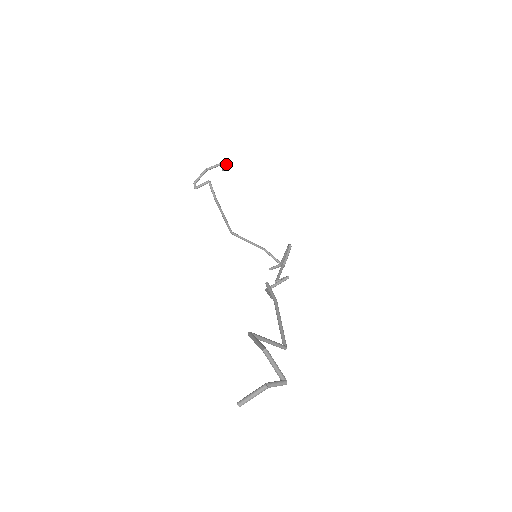
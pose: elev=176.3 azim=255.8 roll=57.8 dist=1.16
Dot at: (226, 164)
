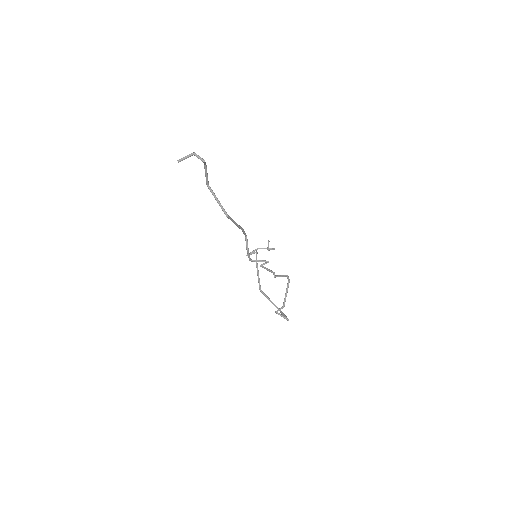
Dot at: (269, 241)
